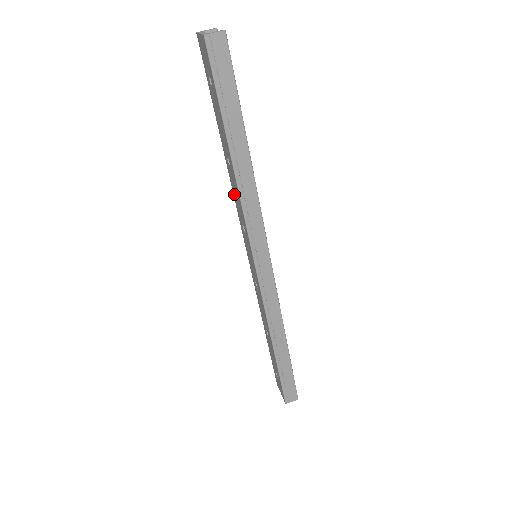
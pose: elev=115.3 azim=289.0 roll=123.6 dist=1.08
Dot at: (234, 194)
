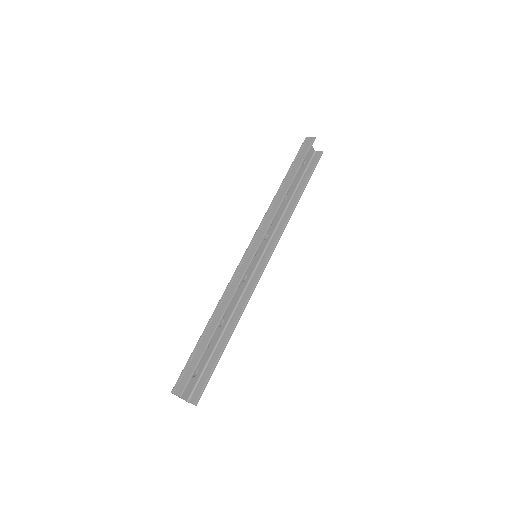
Dot at: (276, 221)
